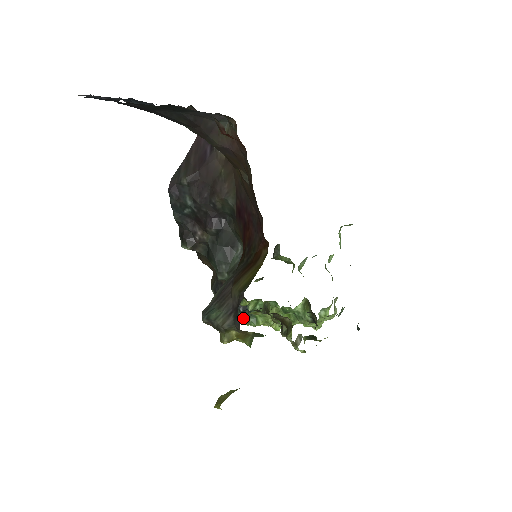
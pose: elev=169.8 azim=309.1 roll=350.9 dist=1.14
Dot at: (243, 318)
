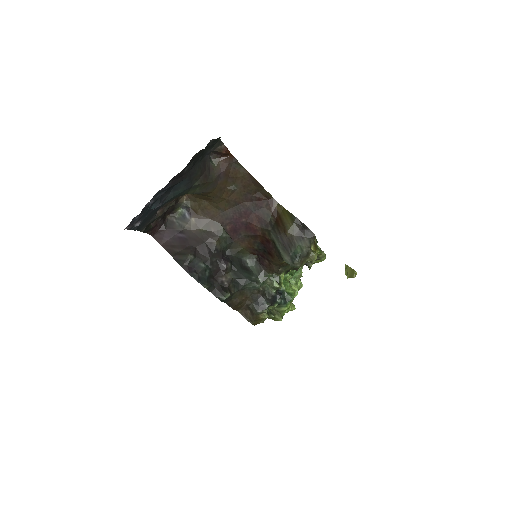
Dot at: (286, 303)
